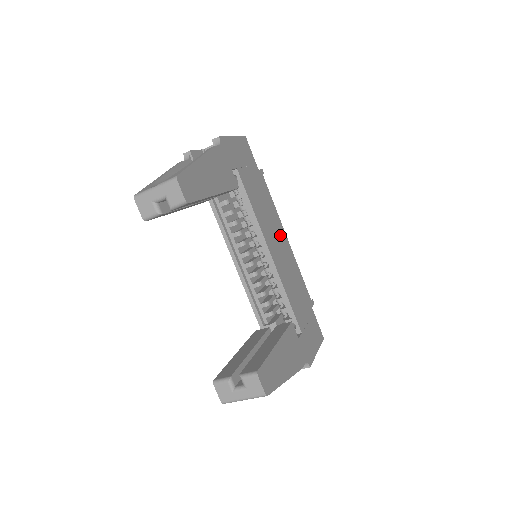
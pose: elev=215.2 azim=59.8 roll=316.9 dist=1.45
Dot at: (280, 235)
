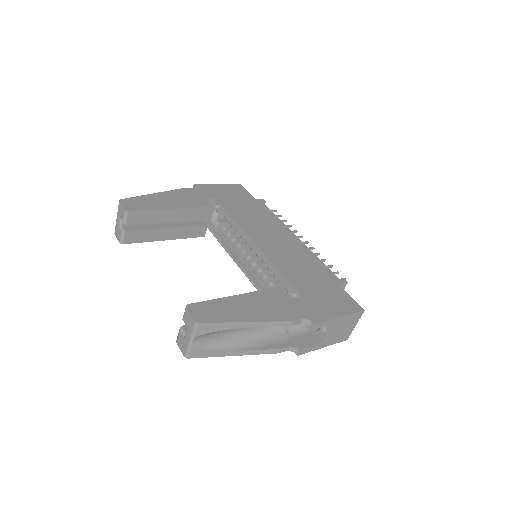
Dot at: (282, 234)
